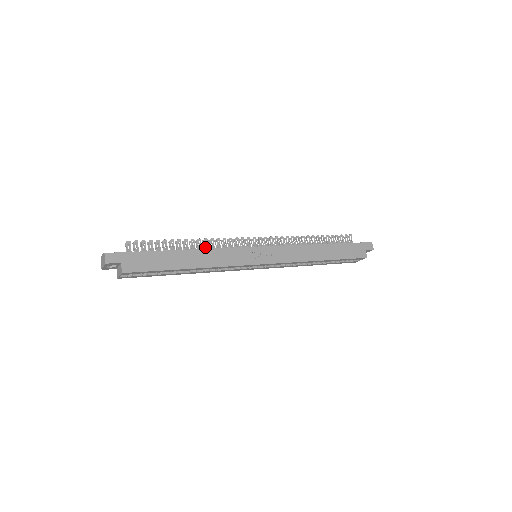
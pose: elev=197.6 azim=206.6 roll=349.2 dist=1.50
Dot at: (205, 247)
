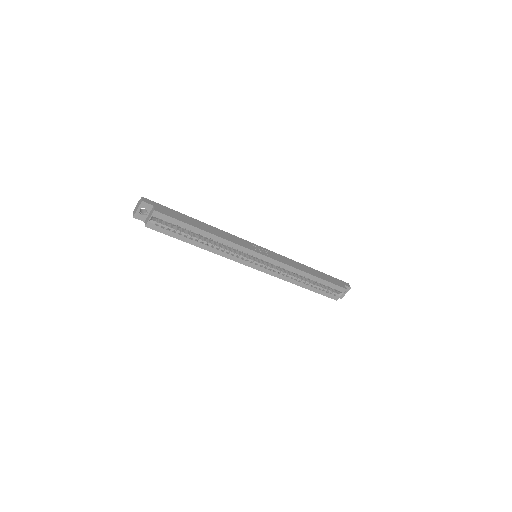
Dot at: occluded
